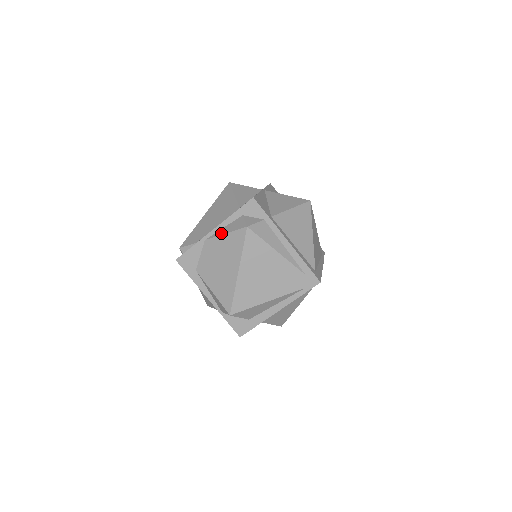
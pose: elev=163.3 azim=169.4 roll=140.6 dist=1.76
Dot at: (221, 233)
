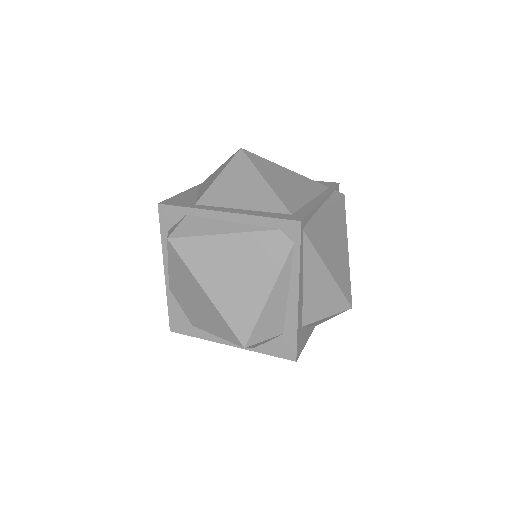
Dot at: (168, 268)
